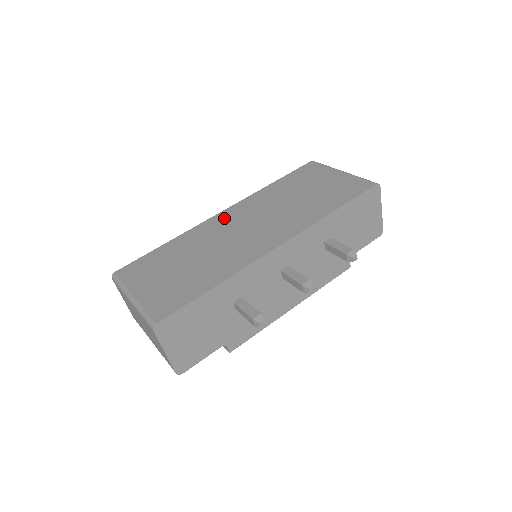
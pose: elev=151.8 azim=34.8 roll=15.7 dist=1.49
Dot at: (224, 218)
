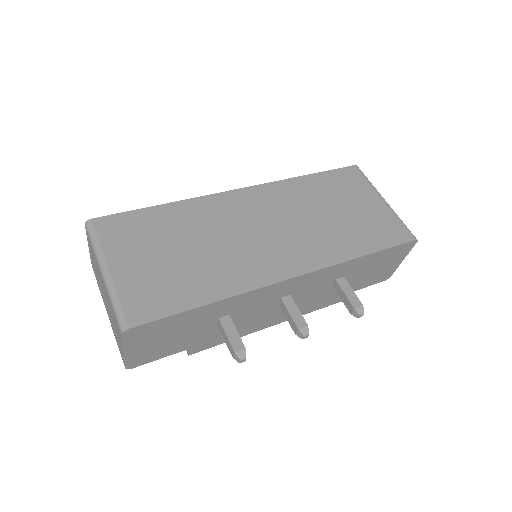
Dot at: (240, 201)
